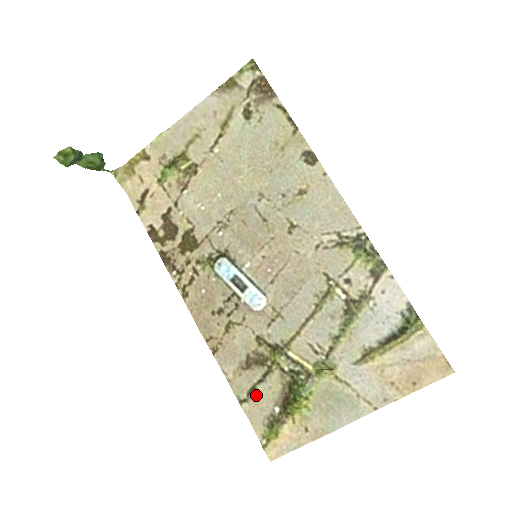
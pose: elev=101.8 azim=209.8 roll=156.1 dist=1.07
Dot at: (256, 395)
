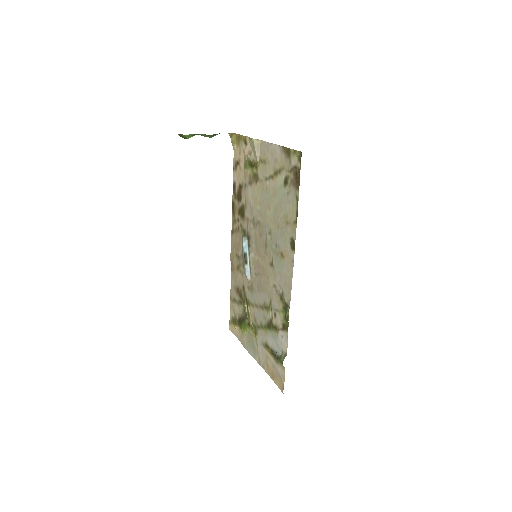
Dot at: (235, 304)
